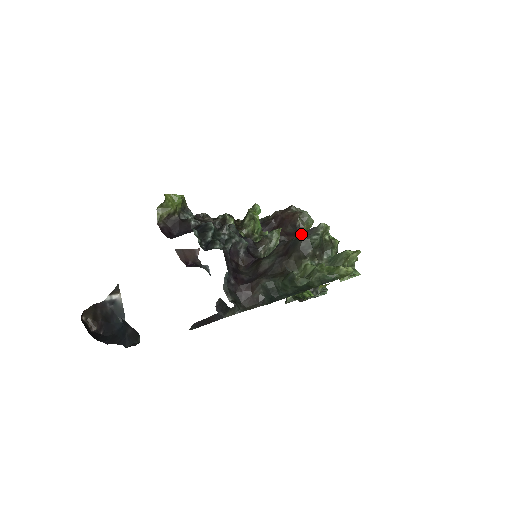
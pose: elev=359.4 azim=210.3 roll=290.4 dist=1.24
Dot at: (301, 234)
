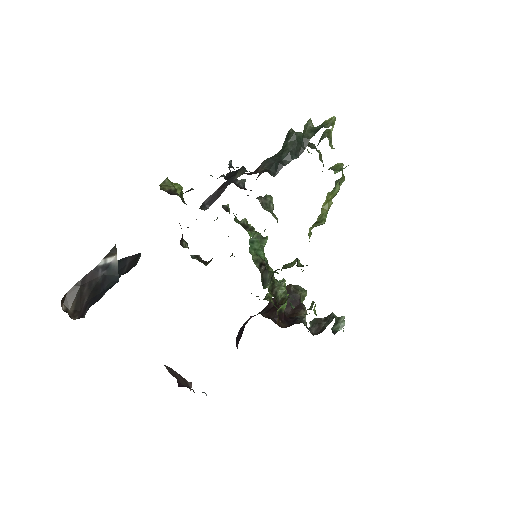
Dot at: occluded
